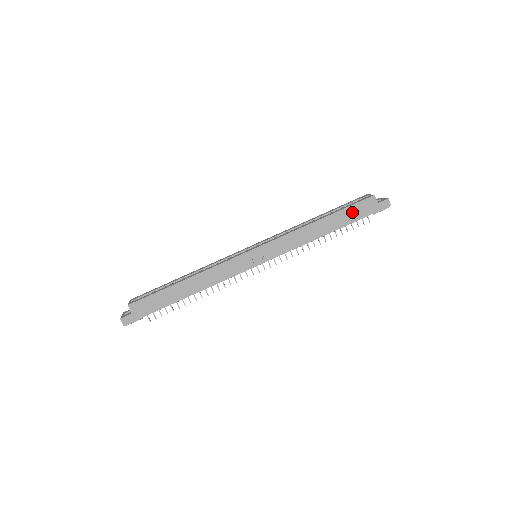
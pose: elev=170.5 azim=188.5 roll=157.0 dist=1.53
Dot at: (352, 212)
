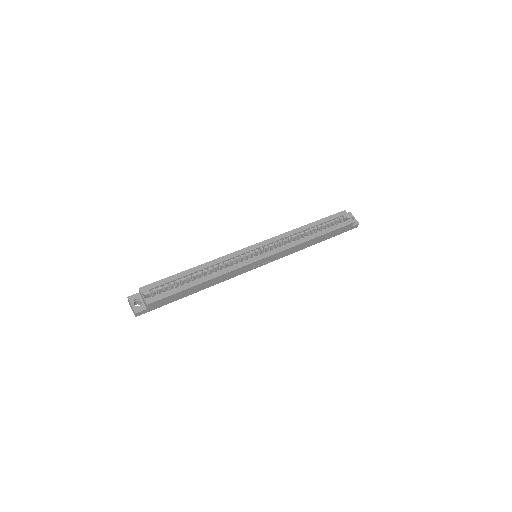
Dot at: (335, 232)
